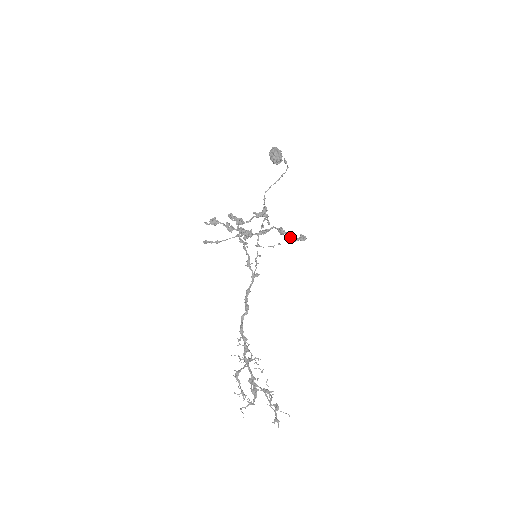
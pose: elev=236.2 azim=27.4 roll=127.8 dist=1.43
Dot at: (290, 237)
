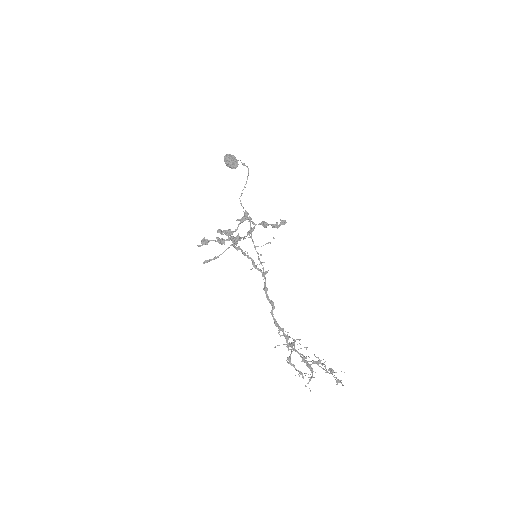
Dot at: (273, 226)
